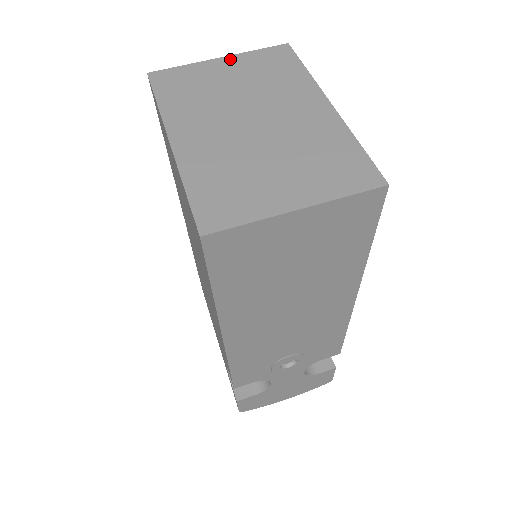
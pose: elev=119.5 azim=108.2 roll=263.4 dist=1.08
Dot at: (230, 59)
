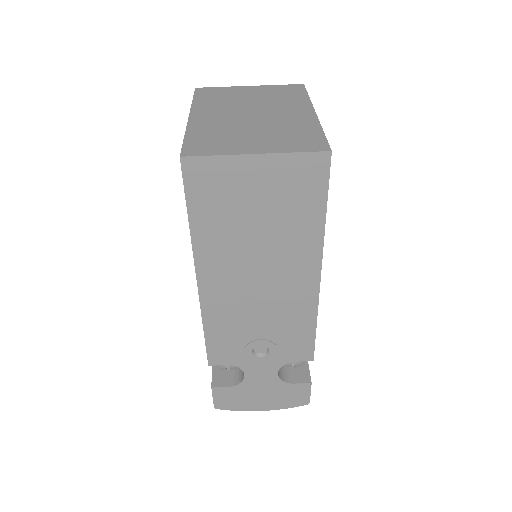
Dot at: (257, 87)
